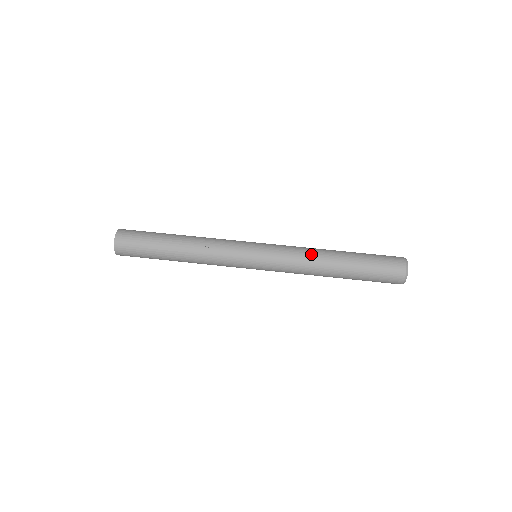
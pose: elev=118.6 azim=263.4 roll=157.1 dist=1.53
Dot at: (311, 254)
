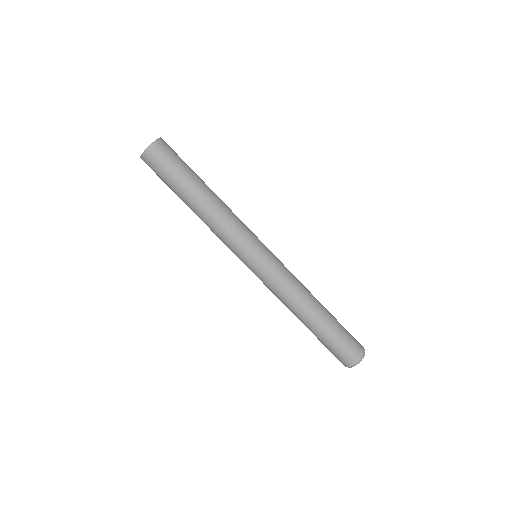
Dot at: (290, 302)
